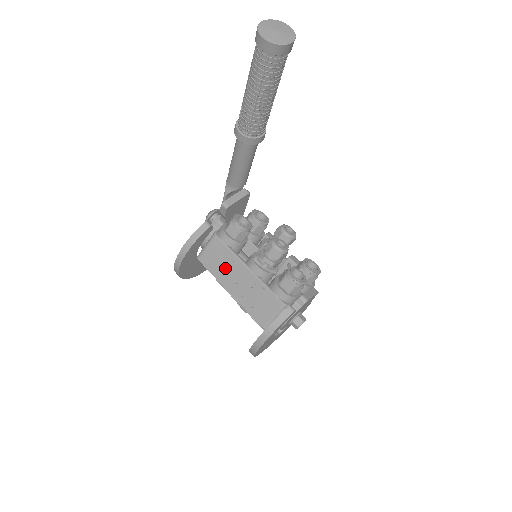
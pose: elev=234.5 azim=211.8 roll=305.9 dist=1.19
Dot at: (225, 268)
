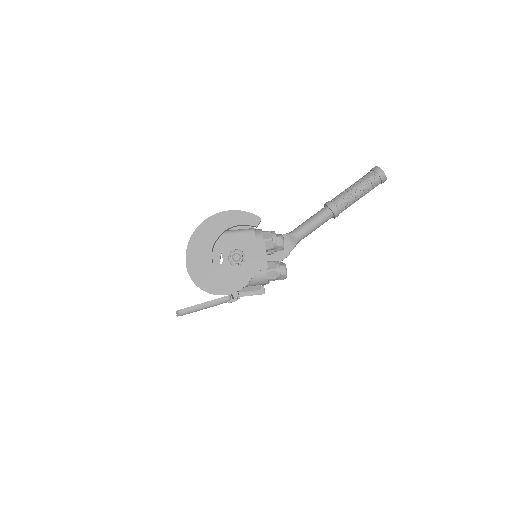
Dot at: occluded
